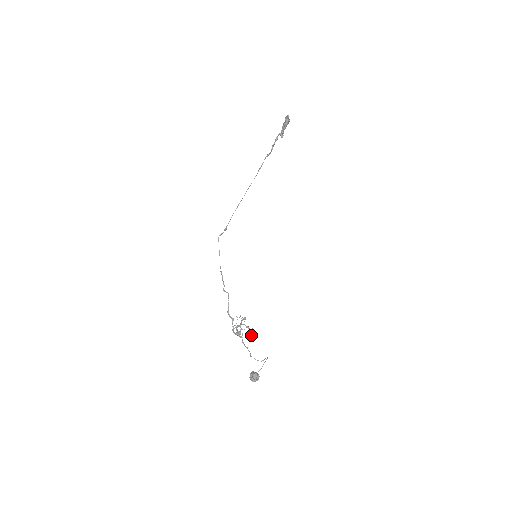
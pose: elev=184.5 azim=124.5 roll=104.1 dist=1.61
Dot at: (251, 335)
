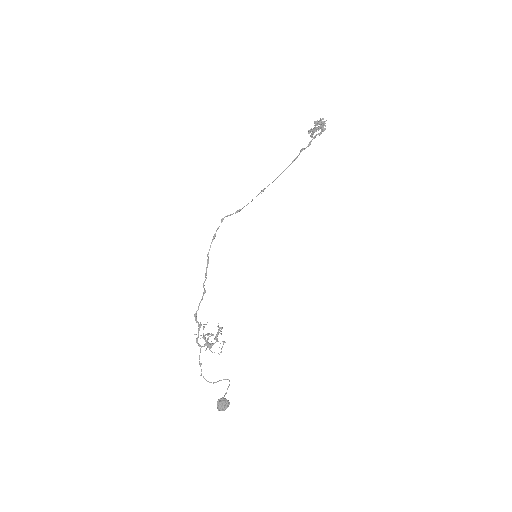
Dot at: occluded
